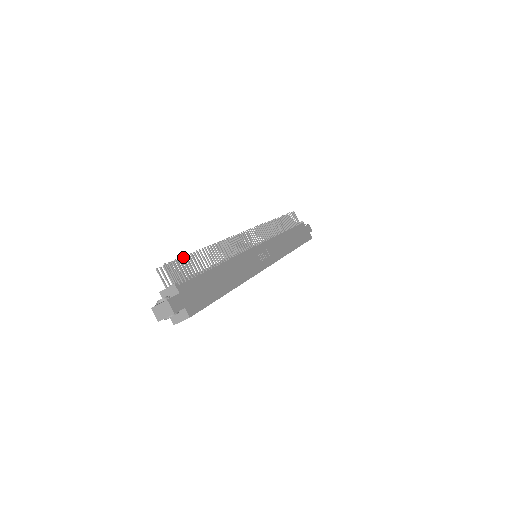
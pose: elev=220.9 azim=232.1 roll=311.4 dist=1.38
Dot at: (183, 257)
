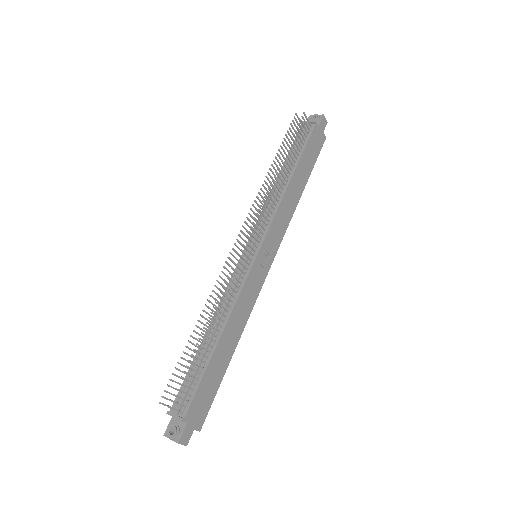
Dot at: (181, 357)
